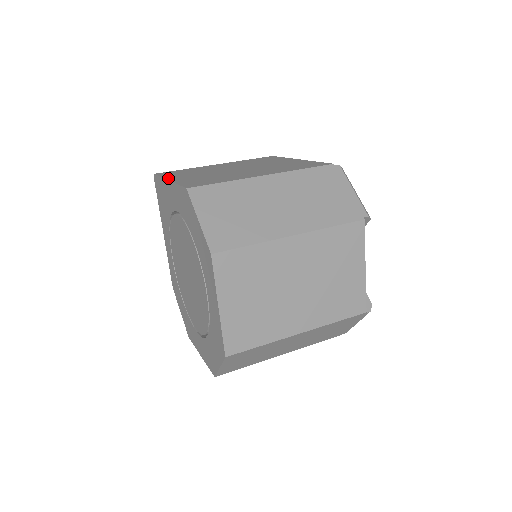
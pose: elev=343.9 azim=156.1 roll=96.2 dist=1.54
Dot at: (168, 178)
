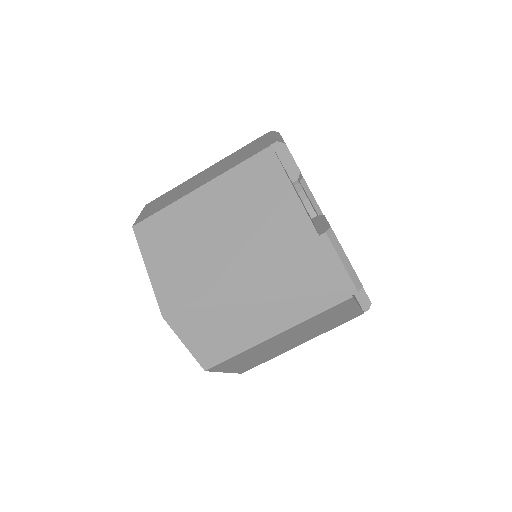
Dot at: occluded
